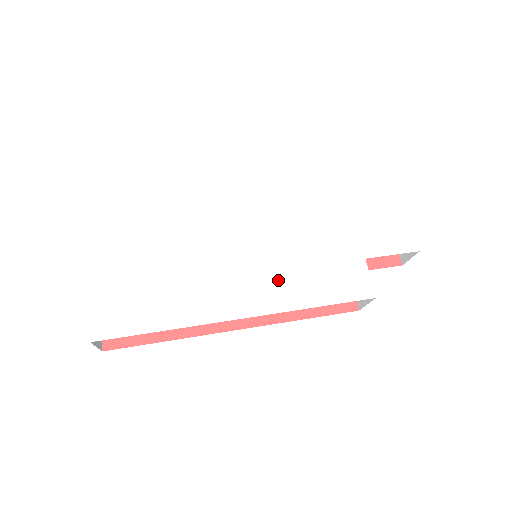
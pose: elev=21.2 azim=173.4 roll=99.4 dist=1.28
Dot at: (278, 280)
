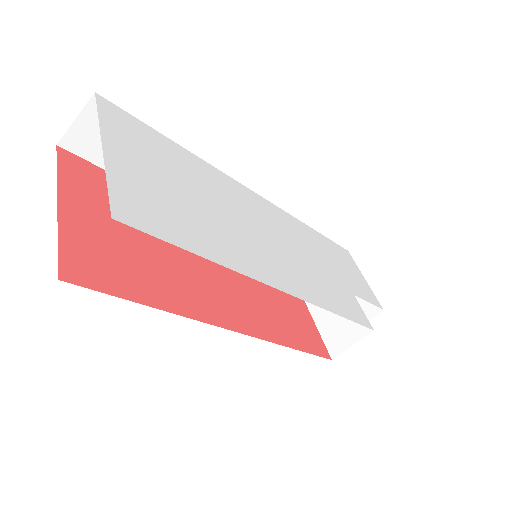
Dot at: (300, 274)
